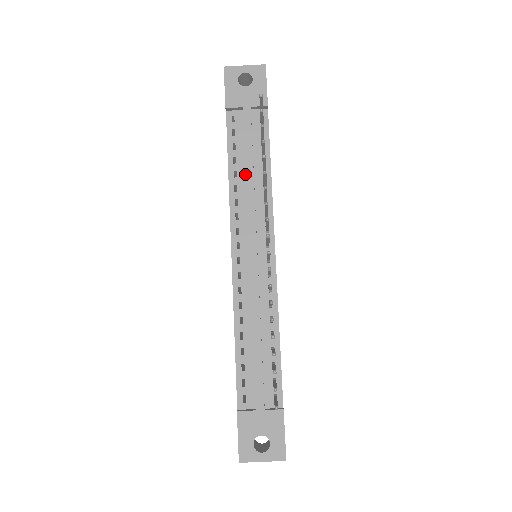
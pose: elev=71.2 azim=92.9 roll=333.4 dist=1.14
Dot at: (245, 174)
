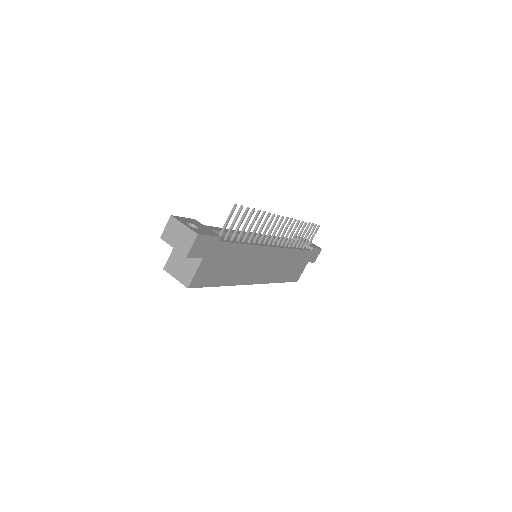
Dot at: occluded
